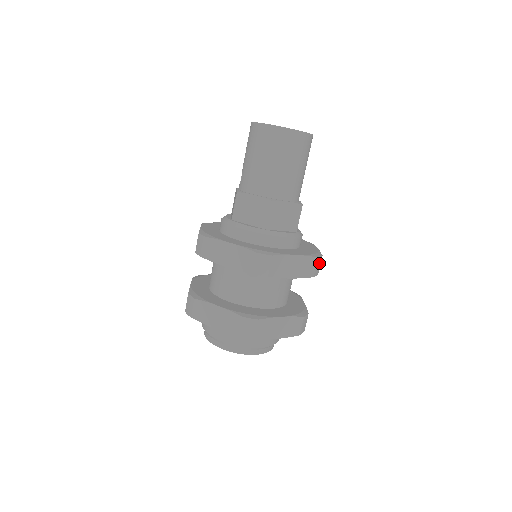
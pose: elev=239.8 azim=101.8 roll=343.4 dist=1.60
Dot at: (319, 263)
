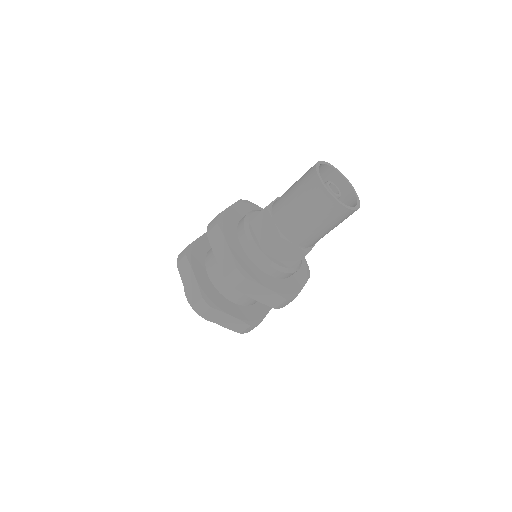
Dot at: (287, 302)
